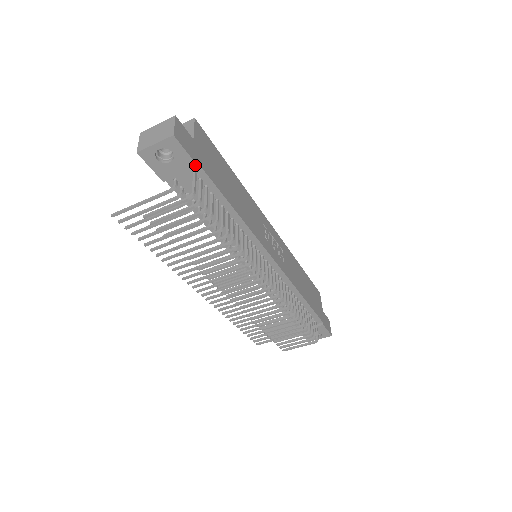
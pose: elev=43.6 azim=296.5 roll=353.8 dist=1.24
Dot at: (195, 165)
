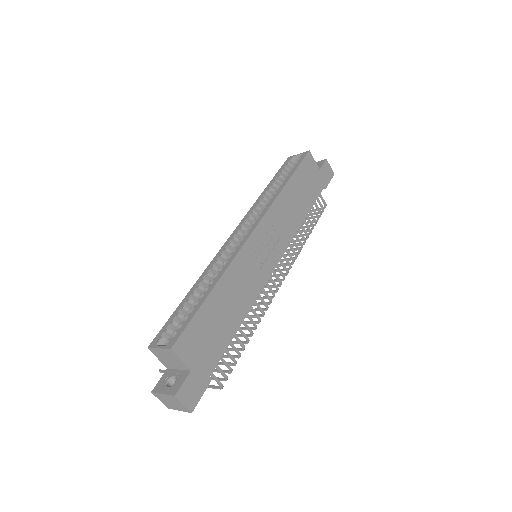
Dot at: (209, 382)
